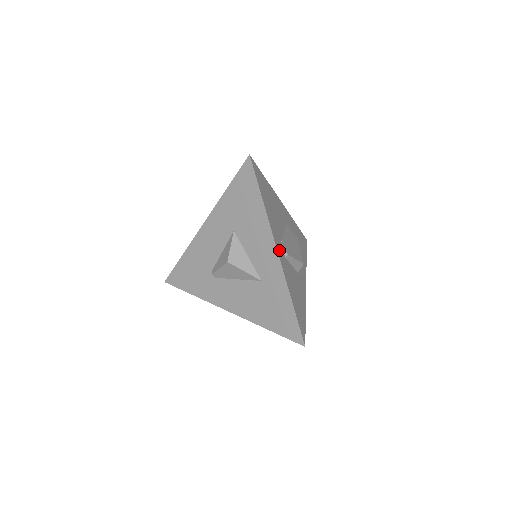
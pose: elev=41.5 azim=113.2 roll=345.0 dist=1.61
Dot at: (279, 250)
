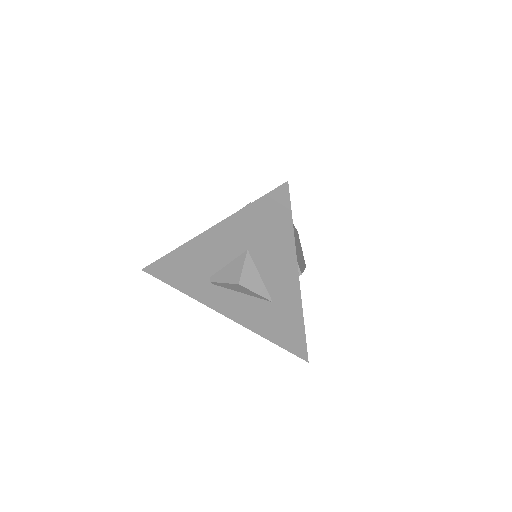
Dot at: occluded
